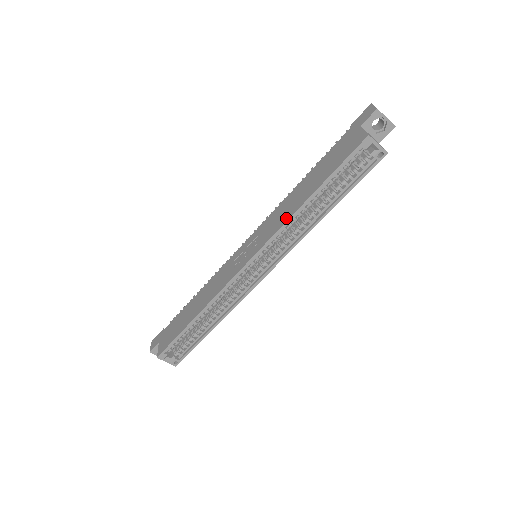
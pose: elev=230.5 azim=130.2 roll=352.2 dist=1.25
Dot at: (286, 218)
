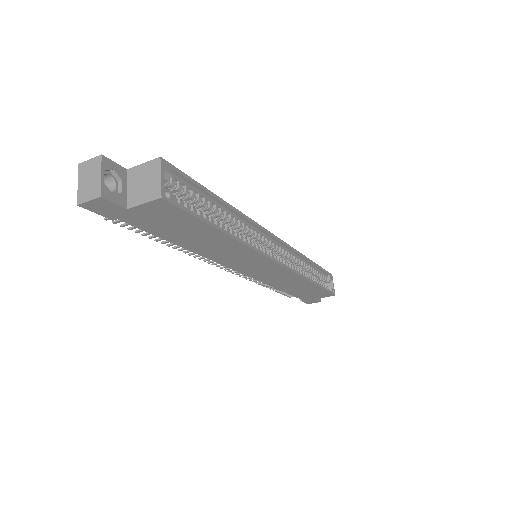
Dot at: occluded
